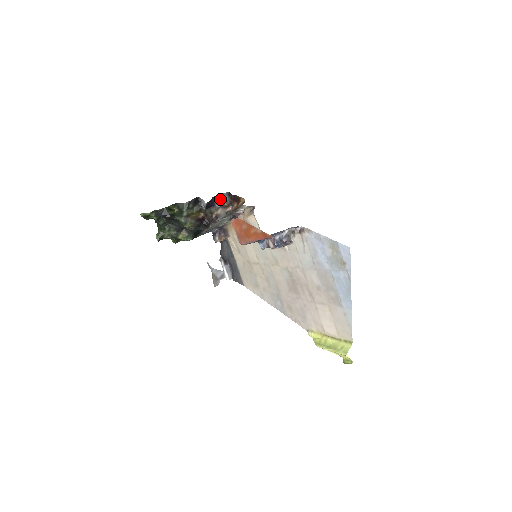
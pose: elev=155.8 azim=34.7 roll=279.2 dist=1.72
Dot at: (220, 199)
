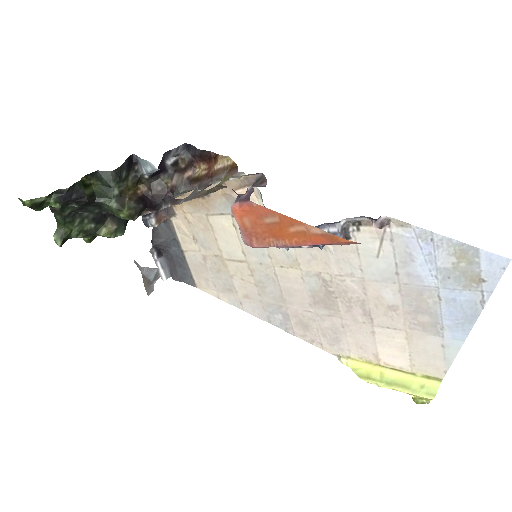
Dot at: (172, 157)
